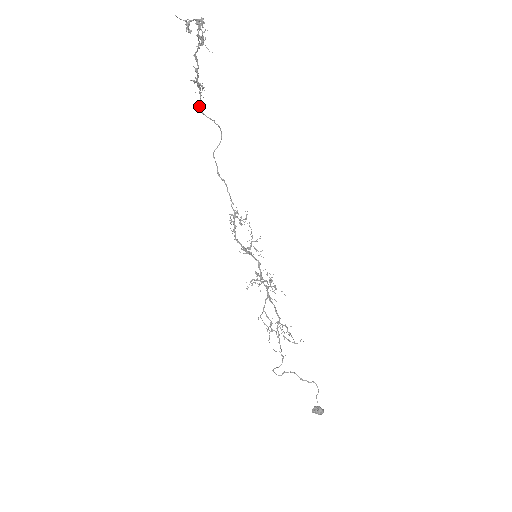
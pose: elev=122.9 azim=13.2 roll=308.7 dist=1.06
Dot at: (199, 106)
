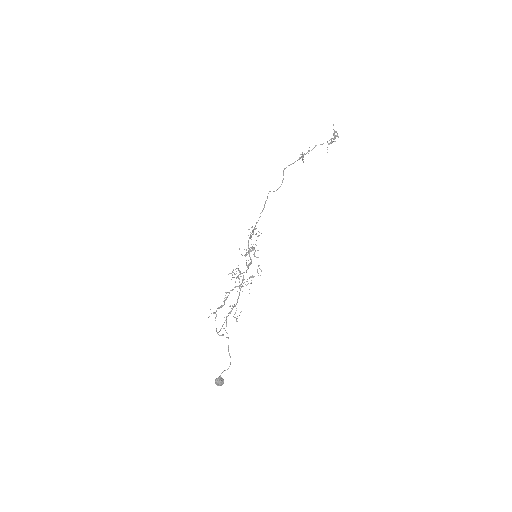
Dot at: occluded
